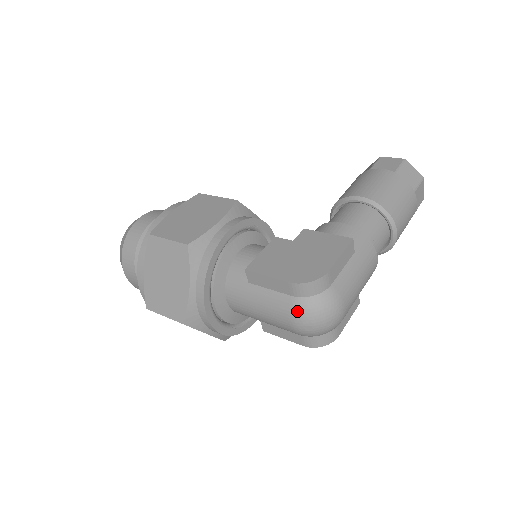
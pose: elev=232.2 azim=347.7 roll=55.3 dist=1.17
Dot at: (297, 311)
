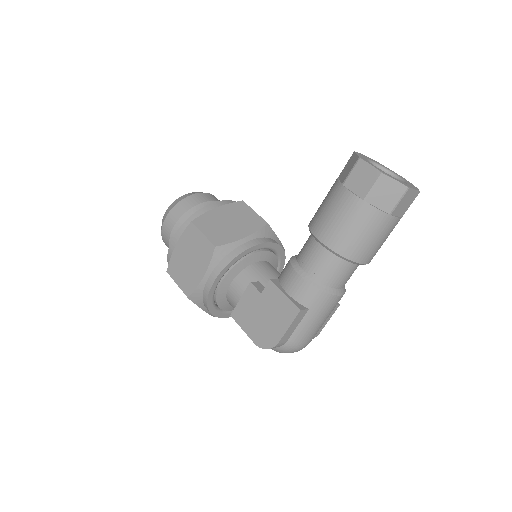
Dot at: occluded
